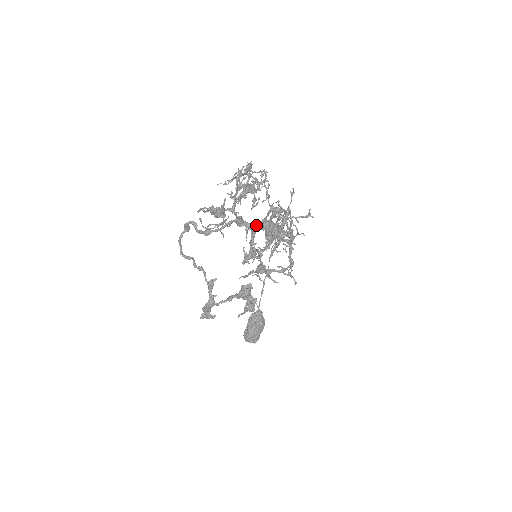
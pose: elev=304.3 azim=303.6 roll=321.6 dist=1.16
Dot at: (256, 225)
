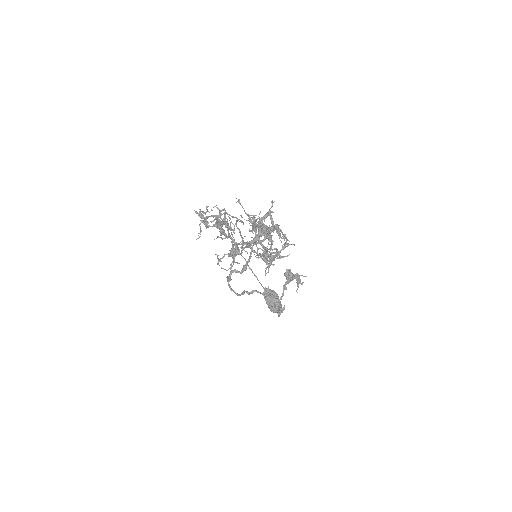
Dot at: (257, 237)
